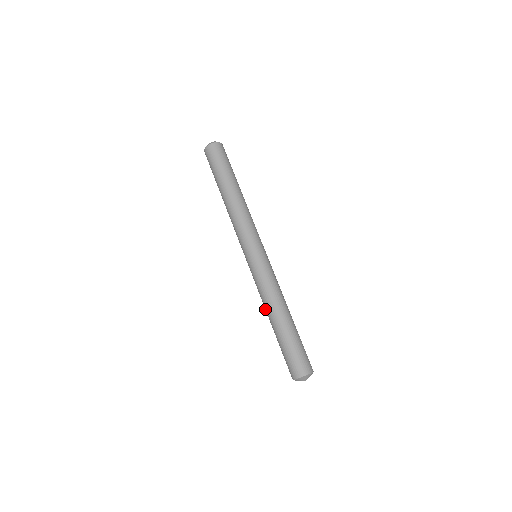
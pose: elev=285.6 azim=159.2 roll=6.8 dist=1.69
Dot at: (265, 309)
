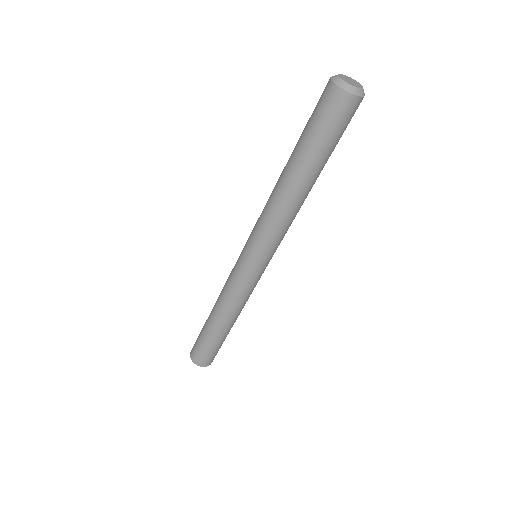
Dot at: (218, 297)
